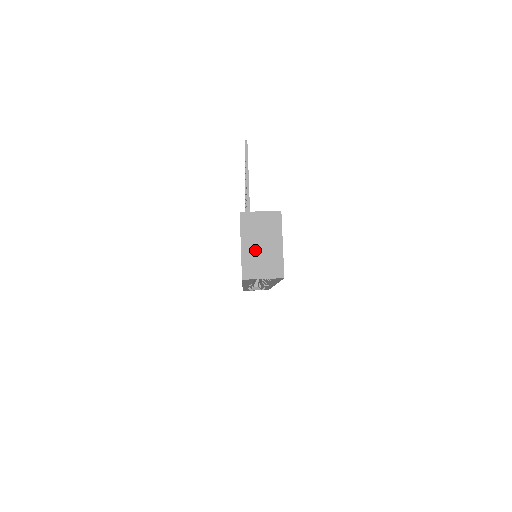
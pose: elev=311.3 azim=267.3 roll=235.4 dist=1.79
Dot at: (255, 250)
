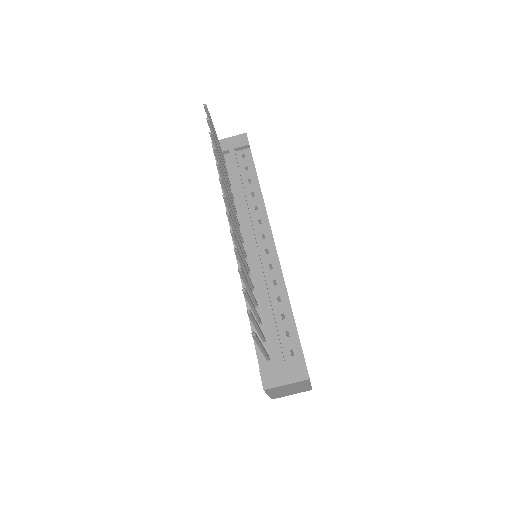
Dot at: (283, 393)
